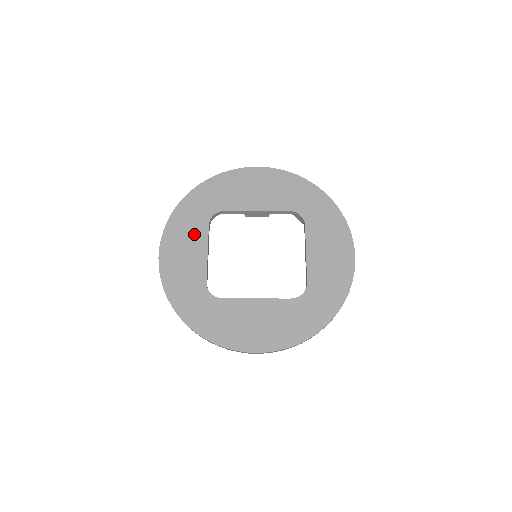
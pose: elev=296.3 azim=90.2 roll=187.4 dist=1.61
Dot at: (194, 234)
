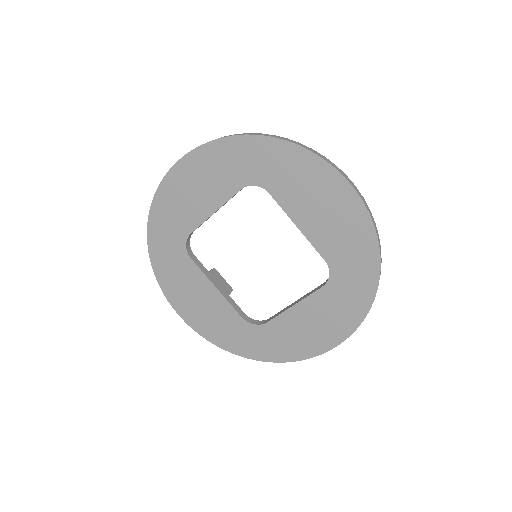
Dot at: (219, 183)
